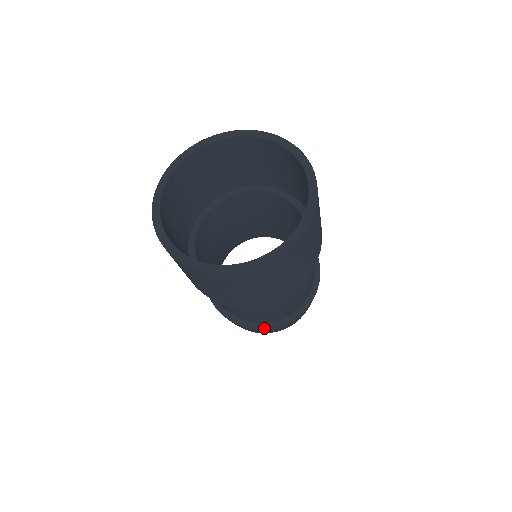
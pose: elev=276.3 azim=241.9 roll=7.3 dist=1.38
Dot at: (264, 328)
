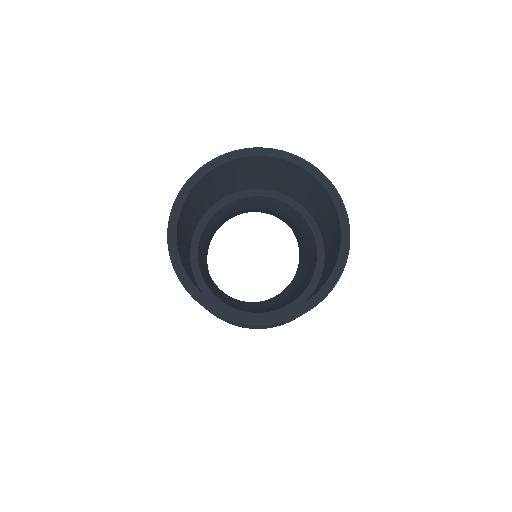
Dot at: occluded
